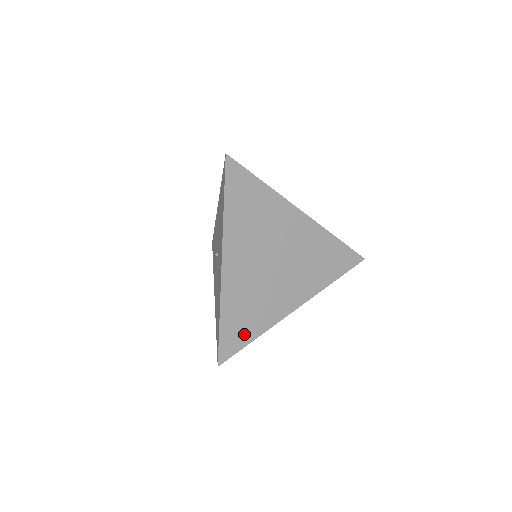
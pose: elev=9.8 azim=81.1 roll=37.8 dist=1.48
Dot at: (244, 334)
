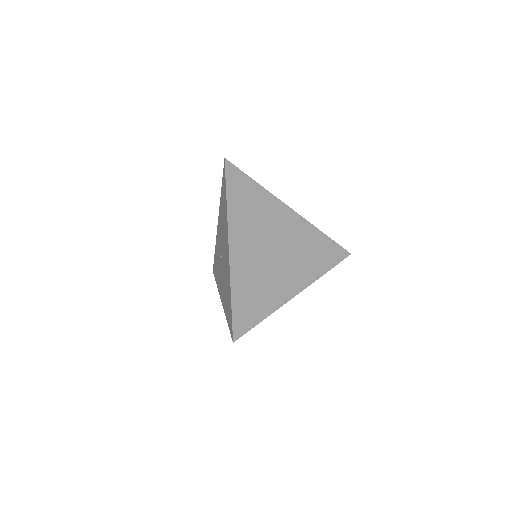
Dot at: (254, 313)
